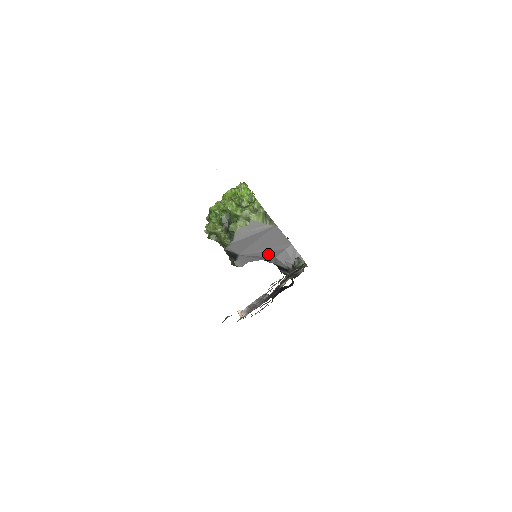
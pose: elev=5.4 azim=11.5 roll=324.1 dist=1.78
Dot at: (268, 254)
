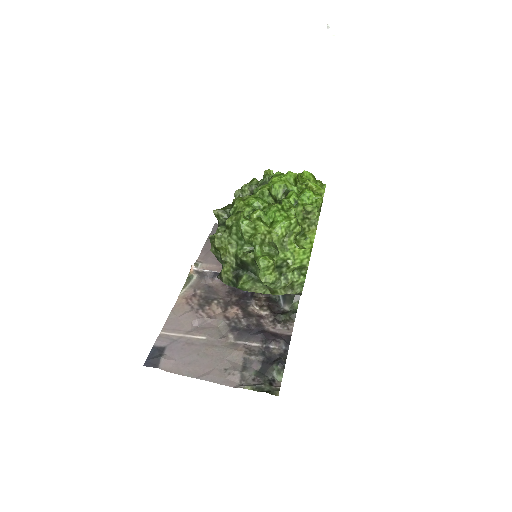
Dot at: occluded
